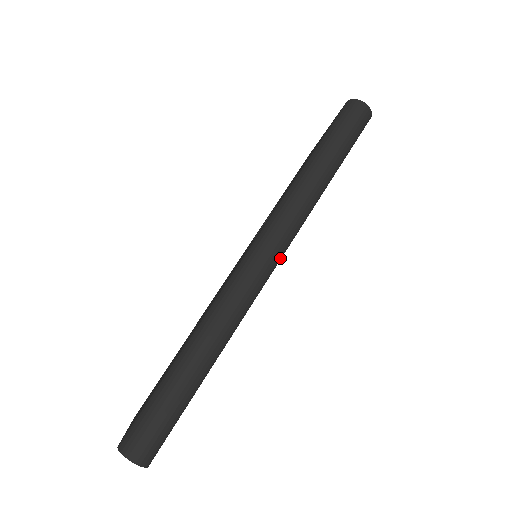
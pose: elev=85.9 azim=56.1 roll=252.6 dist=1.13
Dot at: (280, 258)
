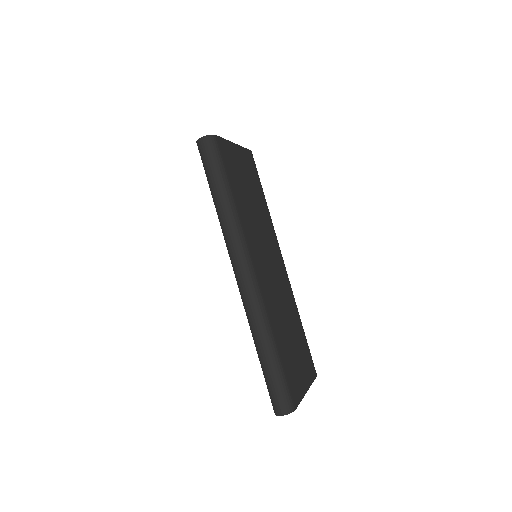
Dot at: (250, 262)
